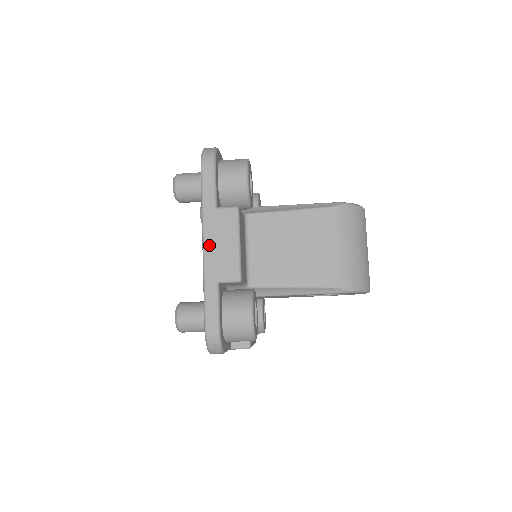
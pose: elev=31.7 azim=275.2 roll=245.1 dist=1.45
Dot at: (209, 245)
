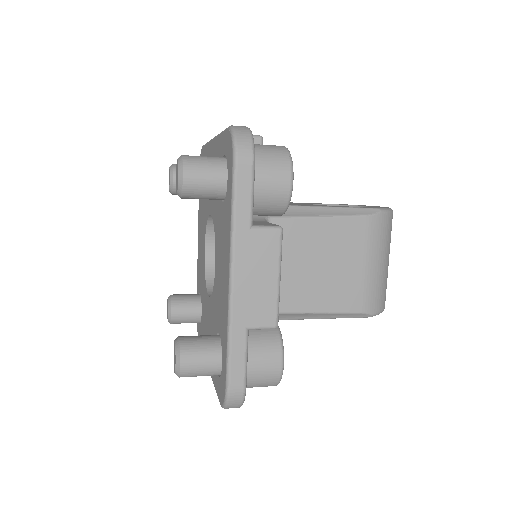
Dot at: (240, 279)
